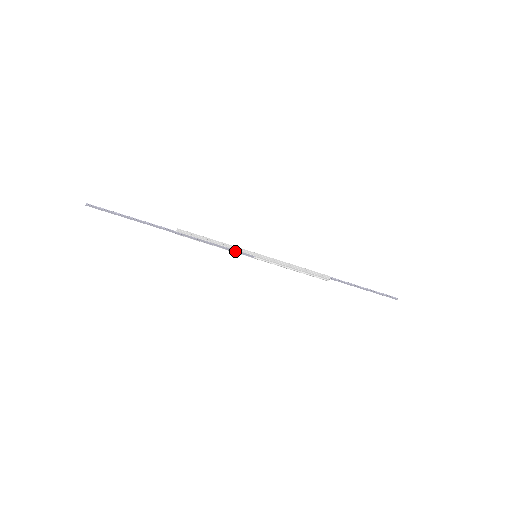
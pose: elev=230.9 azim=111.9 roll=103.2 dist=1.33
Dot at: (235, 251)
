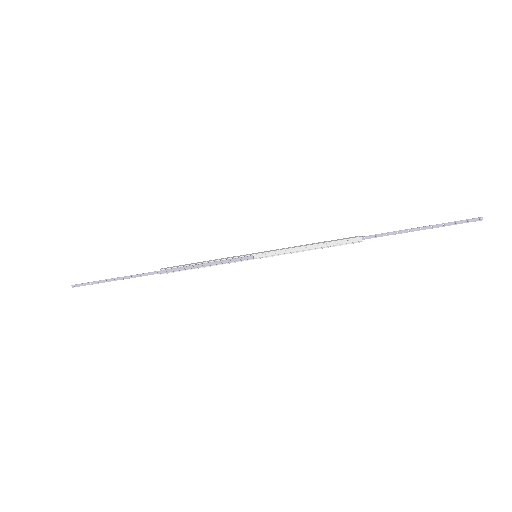
Dot at: (229, 261)
